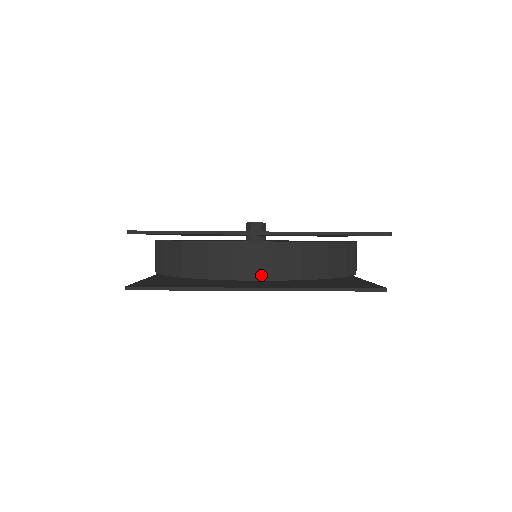
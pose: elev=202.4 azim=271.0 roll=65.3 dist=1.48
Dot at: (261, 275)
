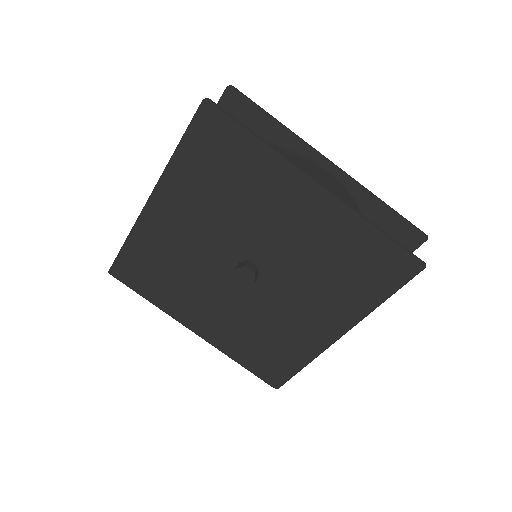
Dot at: (323, 184)
